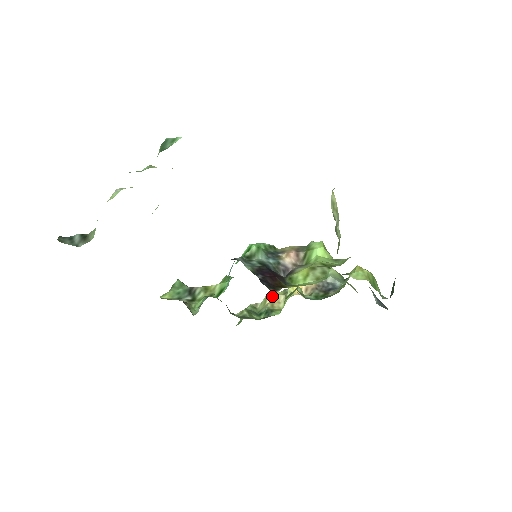
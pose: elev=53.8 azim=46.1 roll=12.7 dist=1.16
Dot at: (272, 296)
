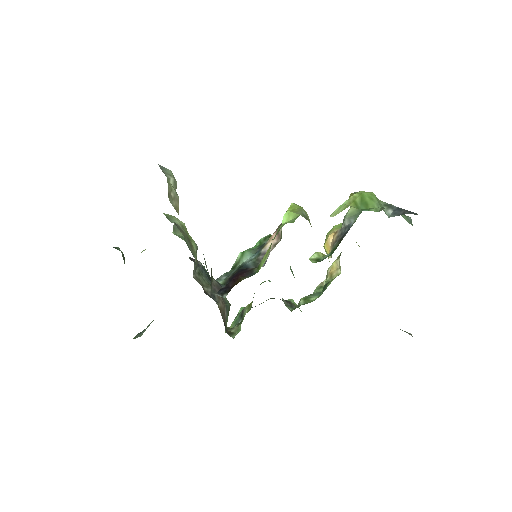
Dot at: (331, 266)
